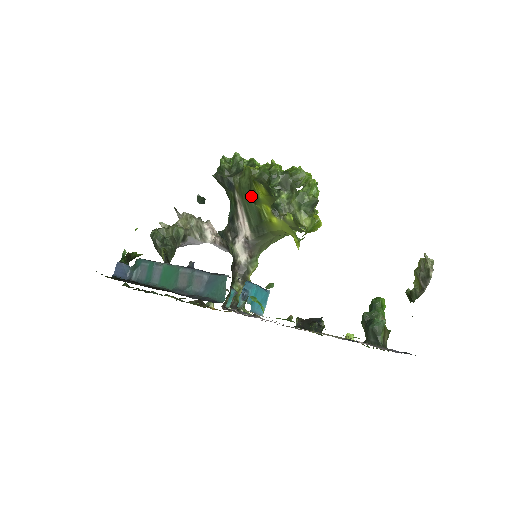
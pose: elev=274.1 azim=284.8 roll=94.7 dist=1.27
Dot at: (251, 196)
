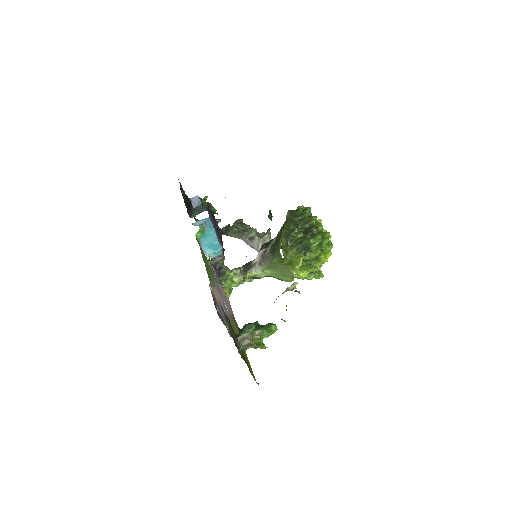
Dot at: occluded
